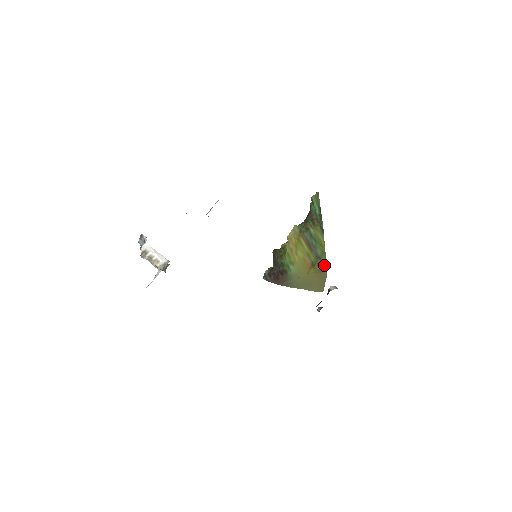
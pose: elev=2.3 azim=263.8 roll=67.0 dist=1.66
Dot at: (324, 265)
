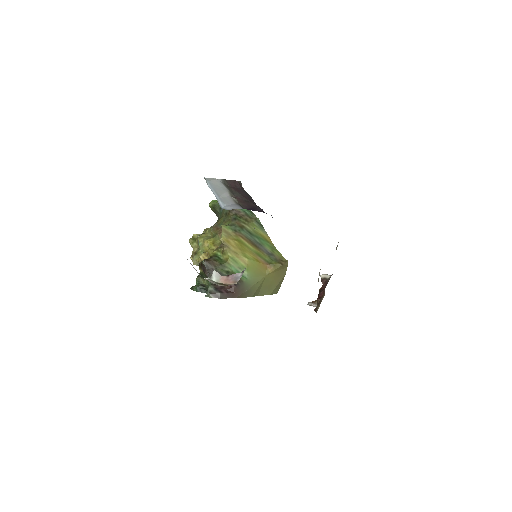
Dot at: (283, 260)
